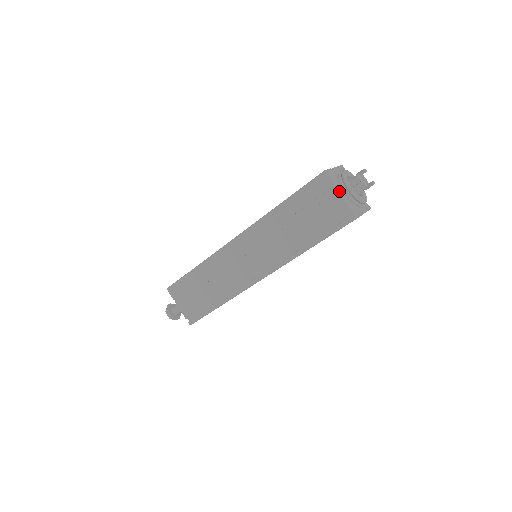
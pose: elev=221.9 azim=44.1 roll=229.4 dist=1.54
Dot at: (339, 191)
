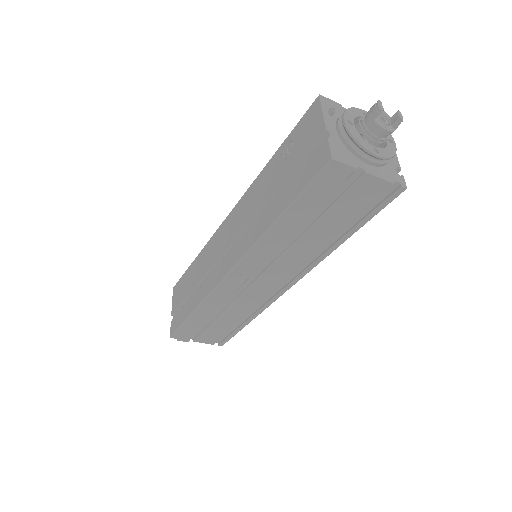
Dot at: (366, 171)
